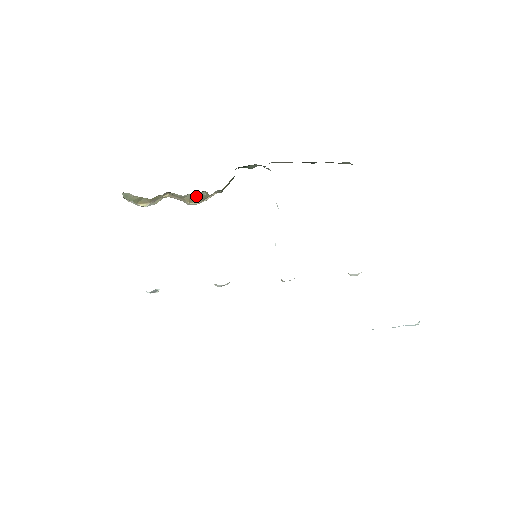
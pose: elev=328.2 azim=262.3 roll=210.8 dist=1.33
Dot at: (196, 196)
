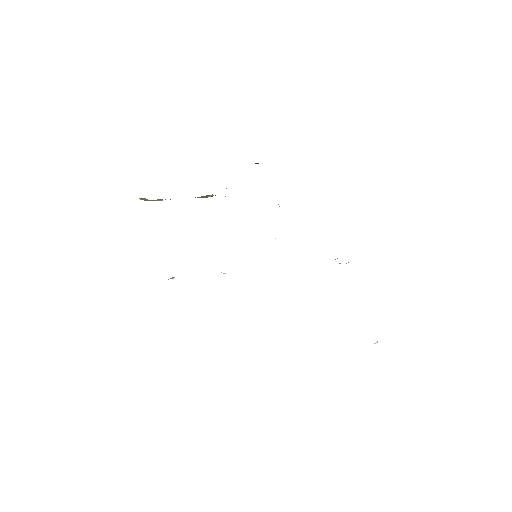
Dot at: occluded
